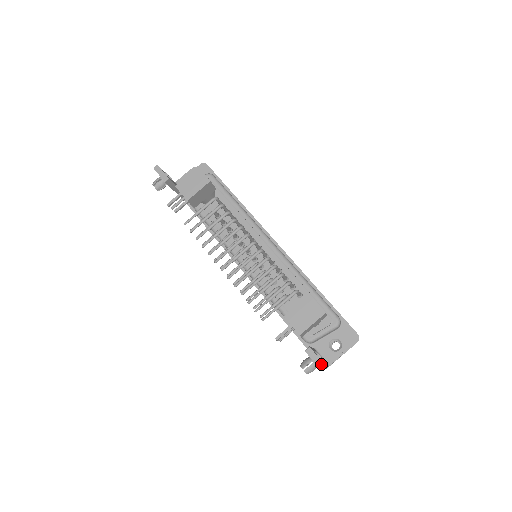
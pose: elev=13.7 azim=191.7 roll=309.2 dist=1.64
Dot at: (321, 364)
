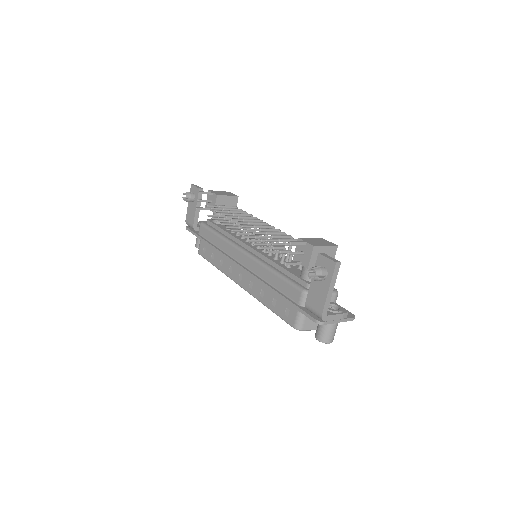
Dot at: (336, 260)
